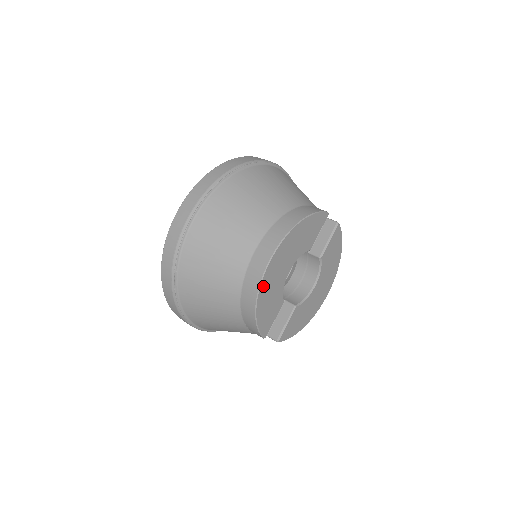
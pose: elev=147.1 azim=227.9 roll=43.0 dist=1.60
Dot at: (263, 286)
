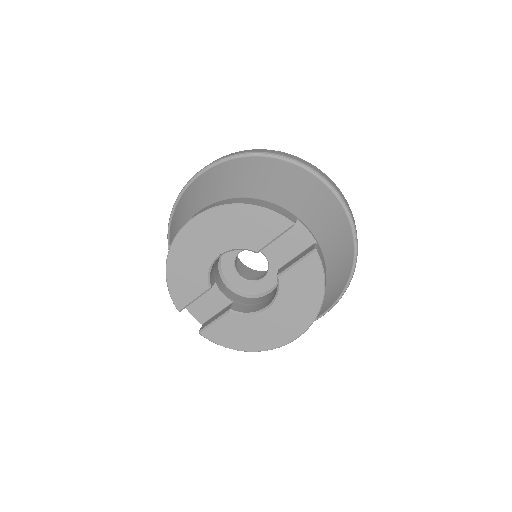
Dot at: (177, 245)
